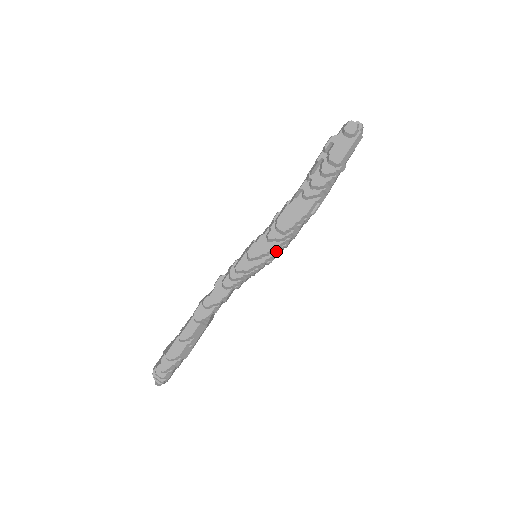
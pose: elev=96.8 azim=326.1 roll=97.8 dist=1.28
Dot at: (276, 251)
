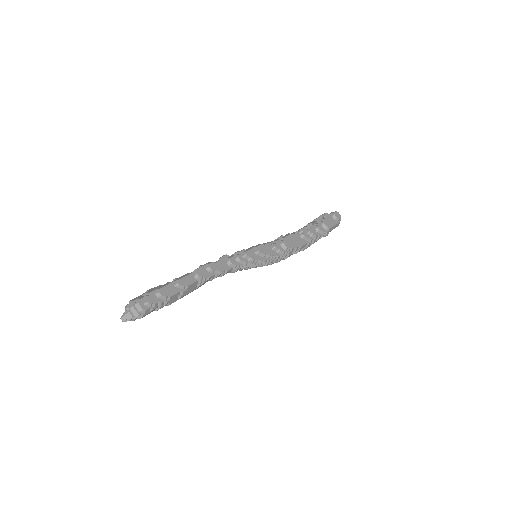
Dot at: (274, 259)
